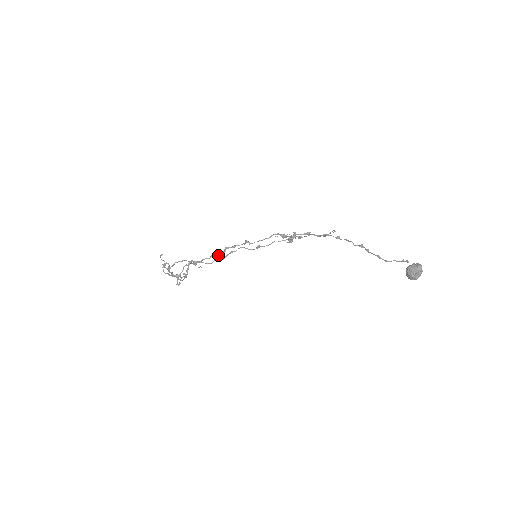
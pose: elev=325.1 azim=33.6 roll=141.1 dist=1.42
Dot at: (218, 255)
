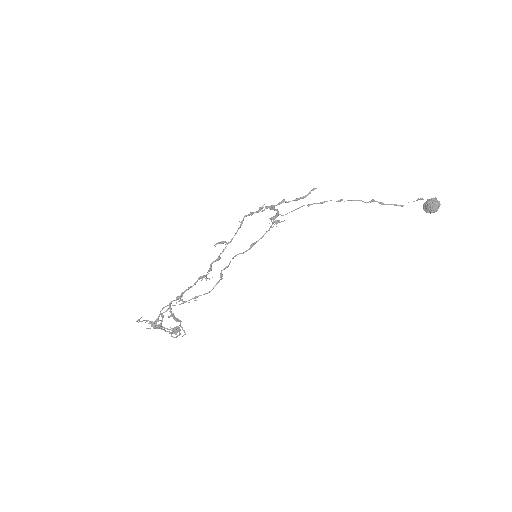
Dot at: (205, 276)
